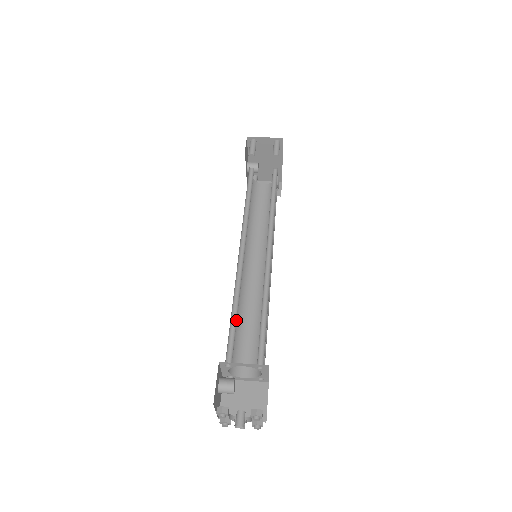
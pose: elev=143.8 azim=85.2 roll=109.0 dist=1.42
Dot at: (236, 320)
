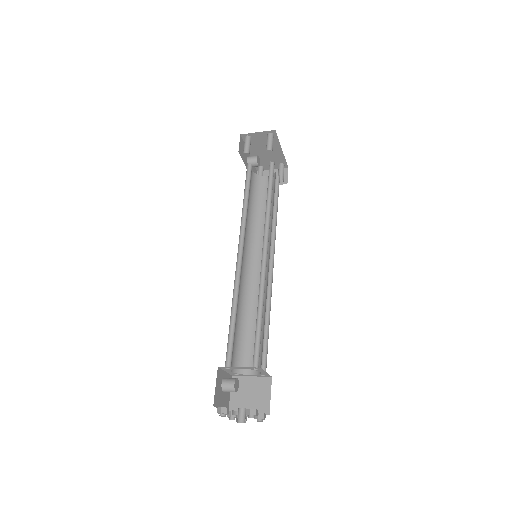
Dot at: occluded
